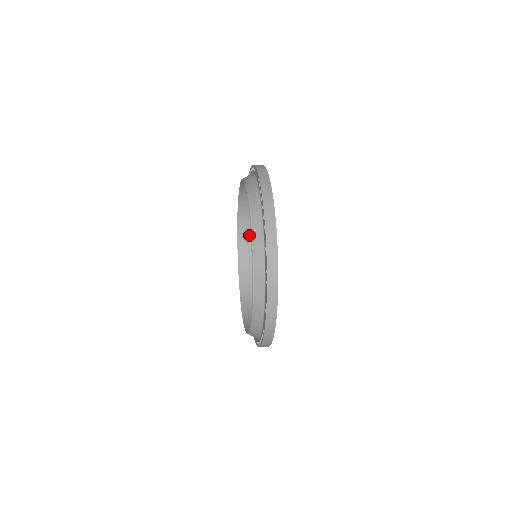
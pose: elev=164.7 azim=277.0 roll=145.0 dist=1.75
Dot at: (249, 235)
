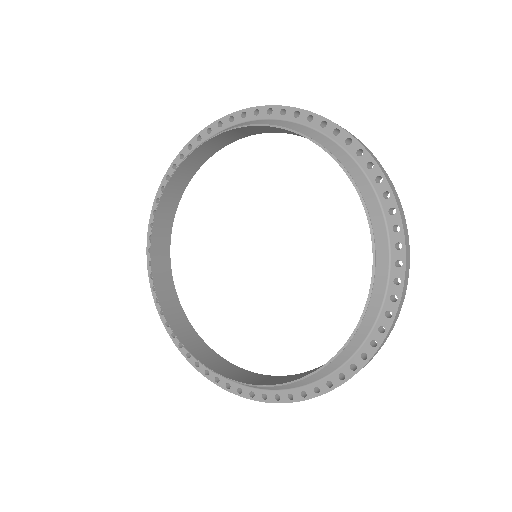
Dot at: (171, 209)
